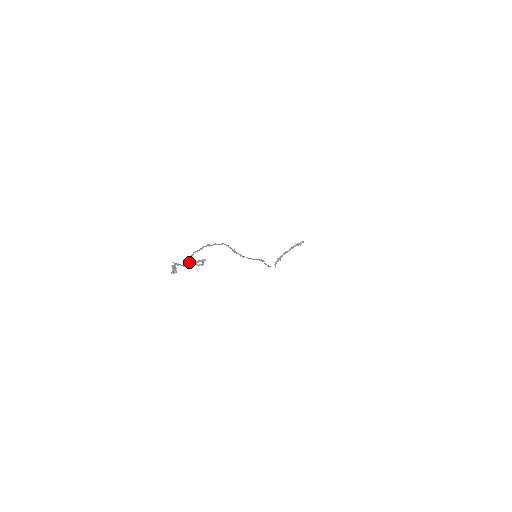
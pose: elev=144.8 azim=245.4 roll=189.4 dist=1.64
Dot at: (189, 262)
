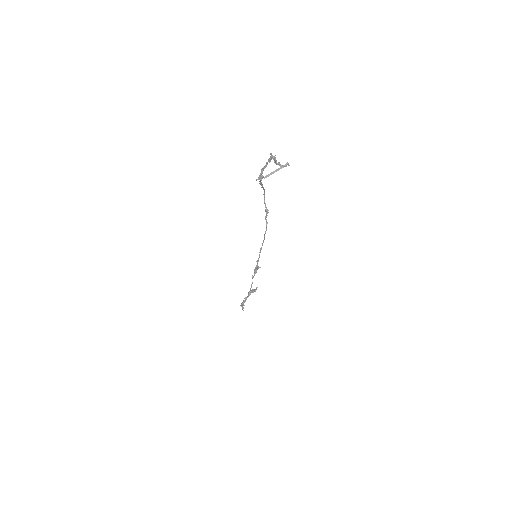
Dot at: (268, 174)
